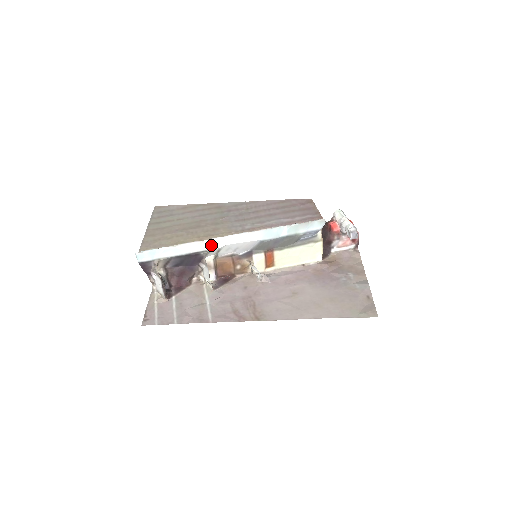
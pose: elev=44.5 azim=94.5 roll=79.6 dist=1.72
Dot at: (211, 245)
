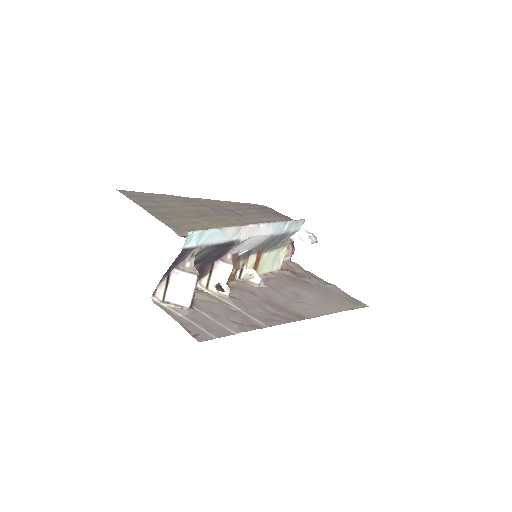
Dot at: (244, 233)
